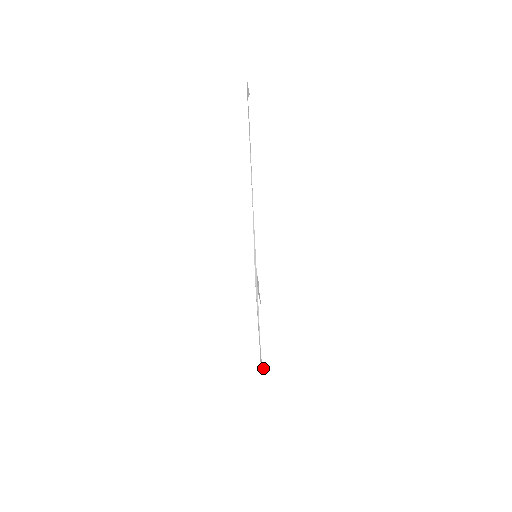
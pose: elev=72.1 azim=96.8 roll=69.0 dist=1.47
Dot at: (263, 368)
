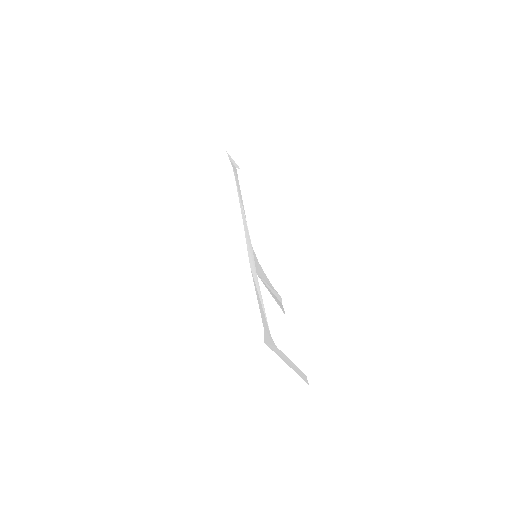
Dot at: (286, 360)
